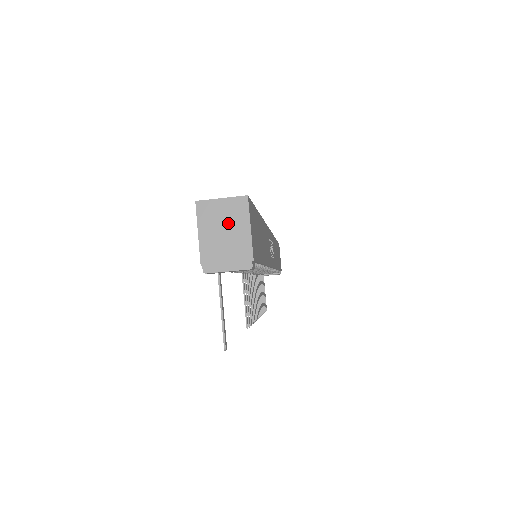
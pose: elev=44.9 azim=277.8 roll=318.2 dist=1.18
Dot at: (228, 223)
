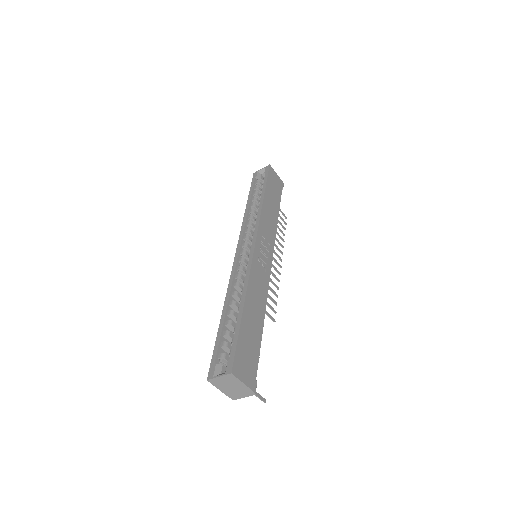
Dot at: (230, 384)
